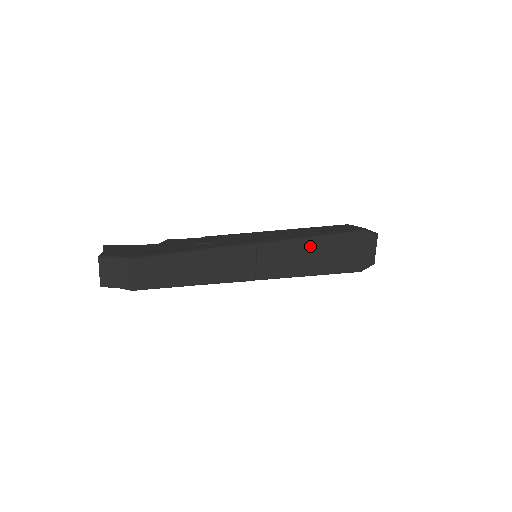
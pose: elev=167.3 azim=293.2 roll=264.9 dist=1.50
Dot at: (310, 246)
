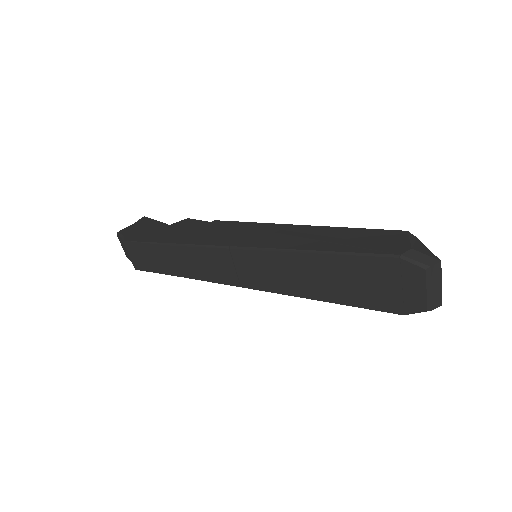
Dot at: (301, 262)
